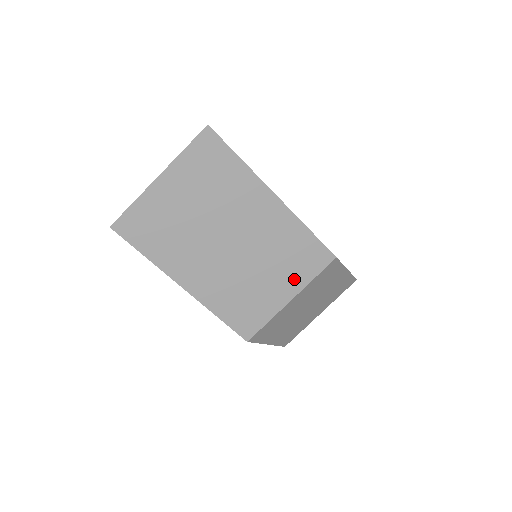
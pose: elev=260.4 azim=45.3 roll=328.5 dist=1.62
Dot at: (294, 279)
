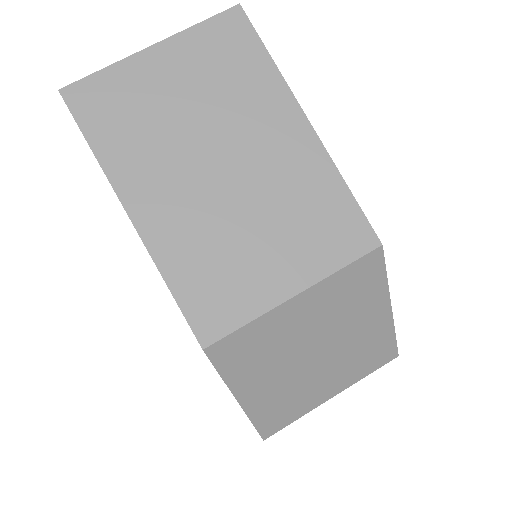
Dot at: (308, 259)
